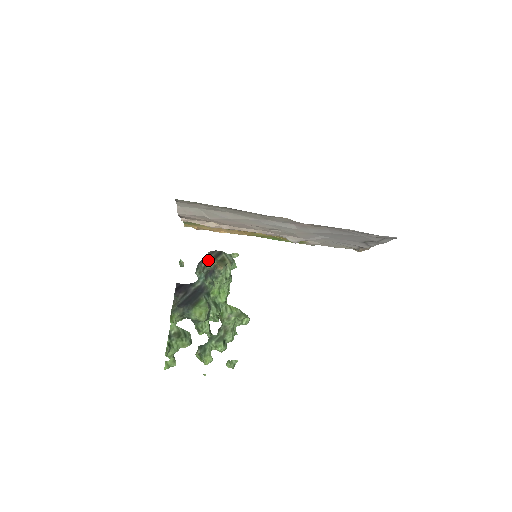
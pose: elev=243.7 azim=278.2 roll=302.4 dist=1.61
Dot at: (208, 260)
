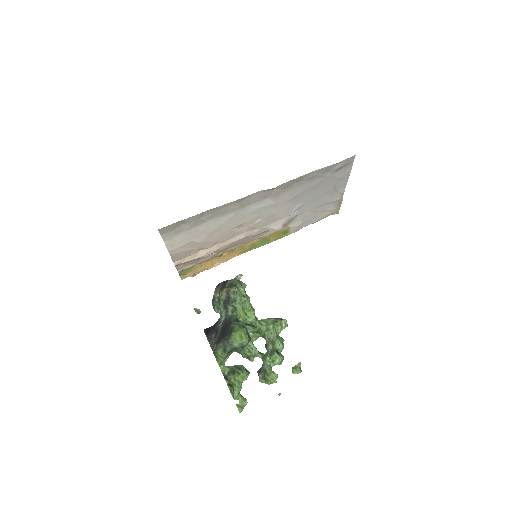
Dot at: (218, 292)
